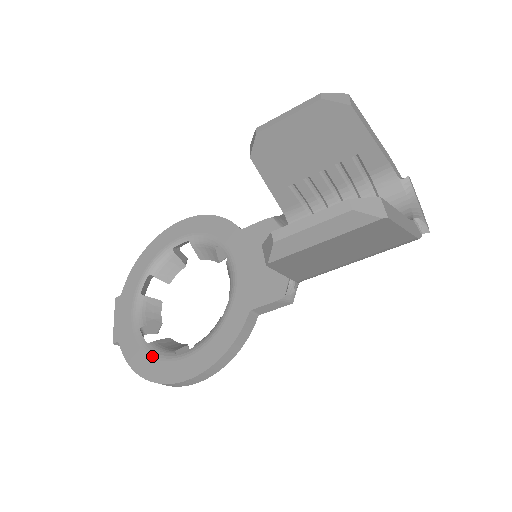
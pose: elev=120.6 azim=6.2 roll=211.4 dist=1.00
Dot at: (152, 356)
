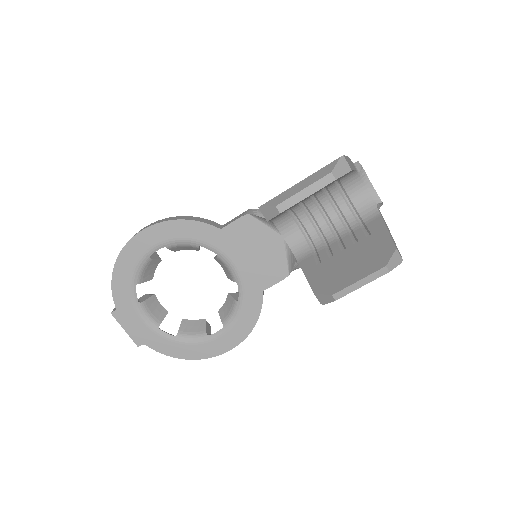
Dot at: (188, 344)
